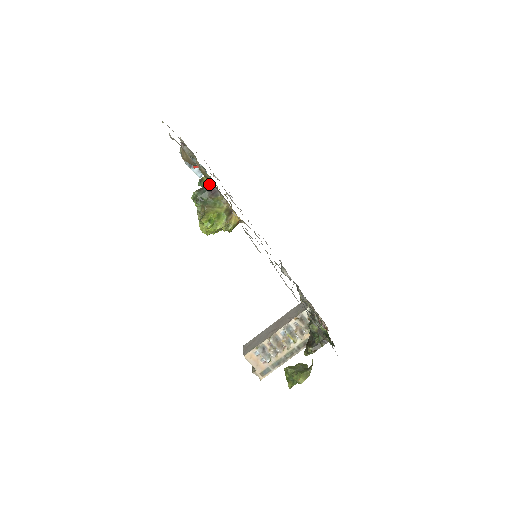
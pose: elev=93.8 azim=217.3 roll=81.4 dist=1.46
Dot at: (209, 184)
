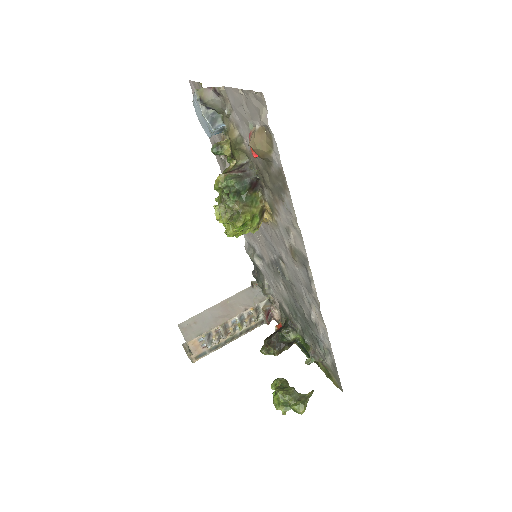
Dot at: (253, 175)
